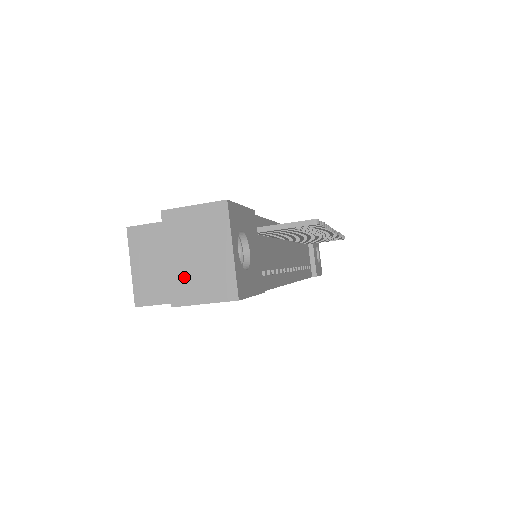
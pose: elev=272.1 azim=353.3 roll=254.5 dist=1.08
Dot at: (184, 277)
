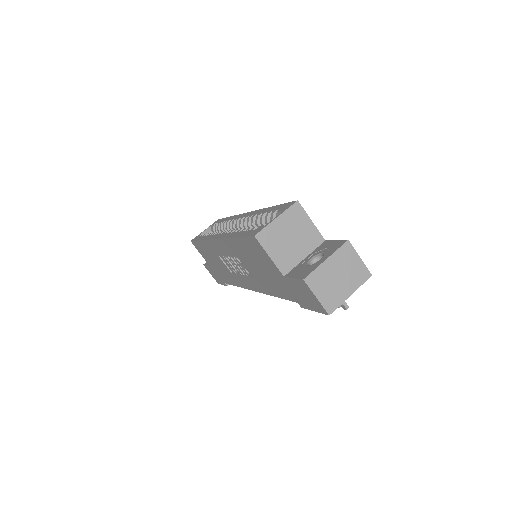
Dot at: (323, 277)
